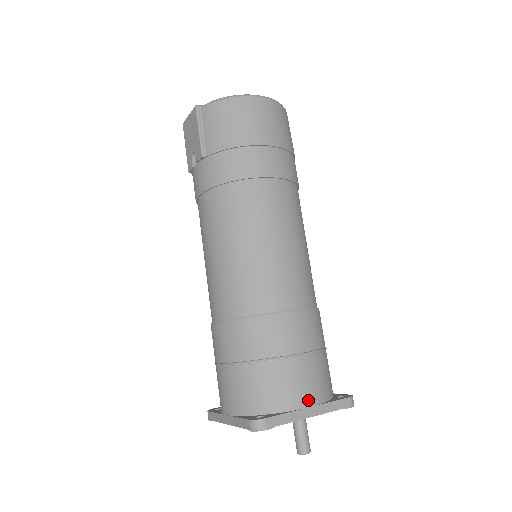
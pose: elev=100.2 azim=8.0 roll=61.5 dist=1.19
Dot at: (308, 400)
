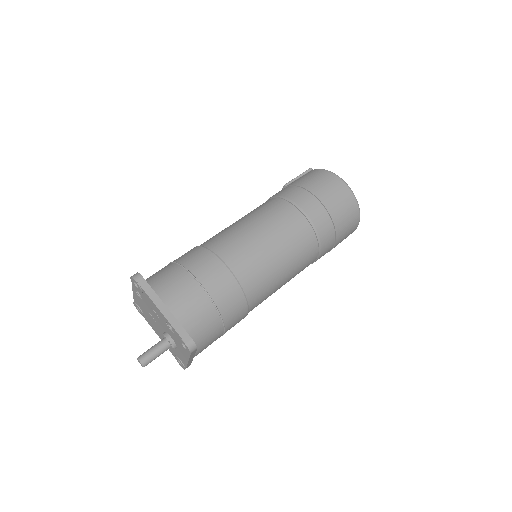
Dot at: (171, 303)
